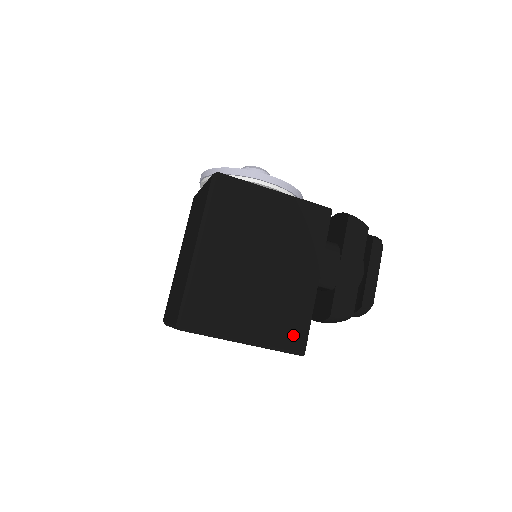
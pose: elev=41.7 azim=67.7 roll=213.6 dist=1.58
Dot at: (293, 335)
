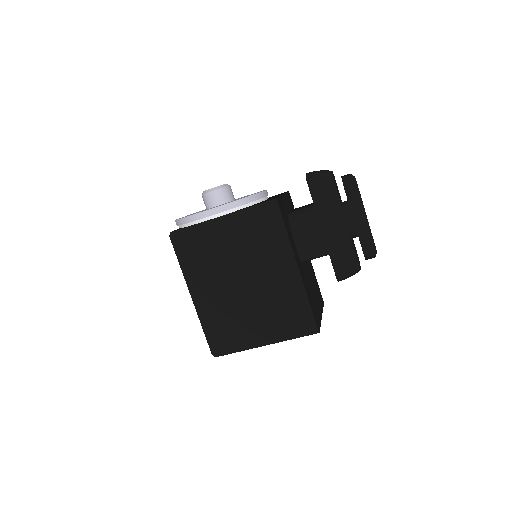
Dot at: (300, 322)
